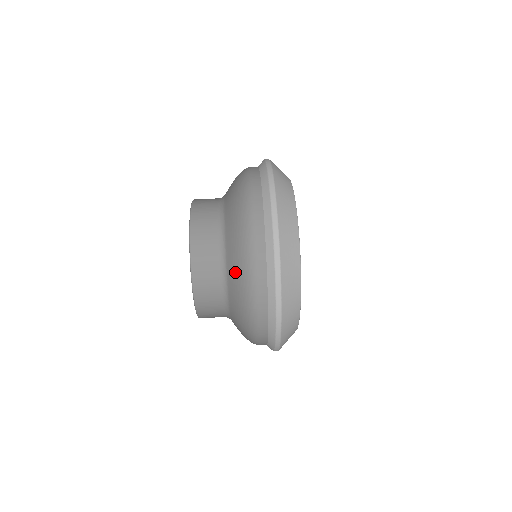
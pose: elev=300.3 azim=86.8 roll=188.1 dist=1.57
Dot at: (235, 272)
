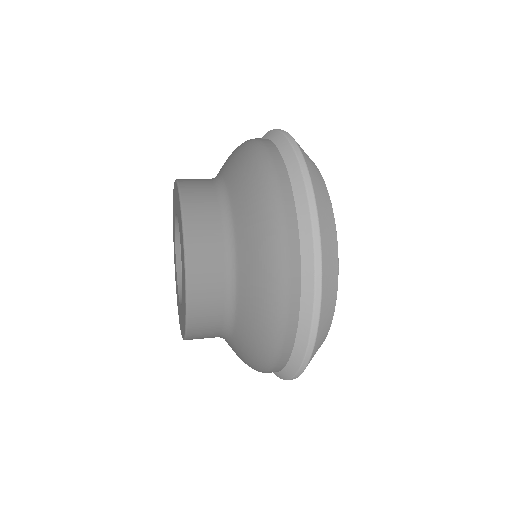
Dot at: (250, 235)
